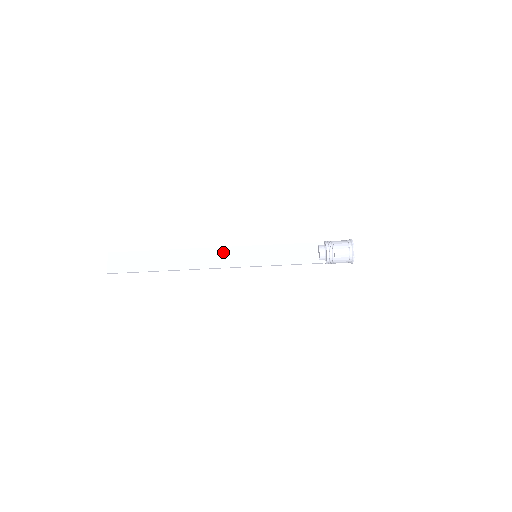
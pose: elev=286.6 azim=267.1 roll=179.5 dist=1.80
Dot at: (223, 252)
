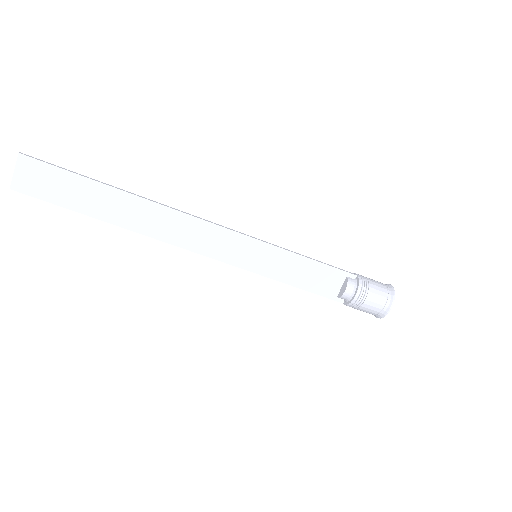
Dot at: (211, 232)
